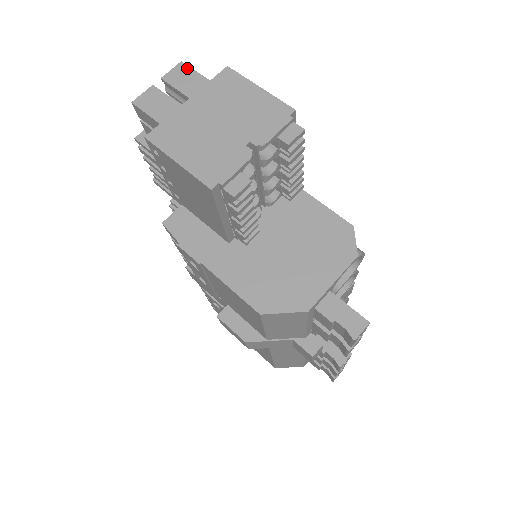
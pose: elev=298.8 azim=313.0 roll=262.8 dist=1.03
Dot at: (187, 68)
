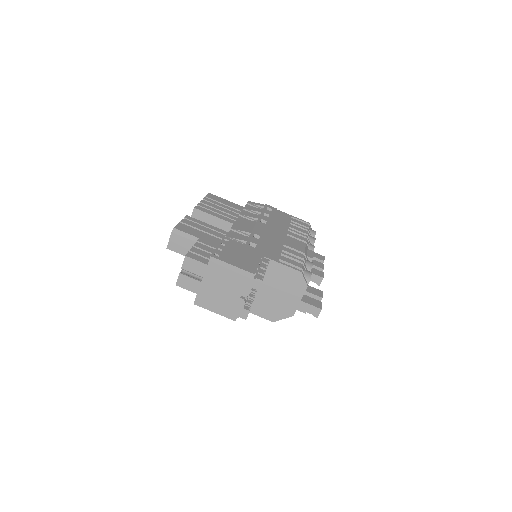
Dot at: (190, 259)
